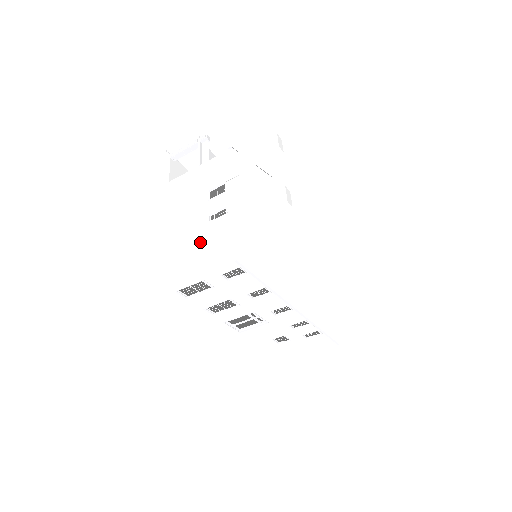
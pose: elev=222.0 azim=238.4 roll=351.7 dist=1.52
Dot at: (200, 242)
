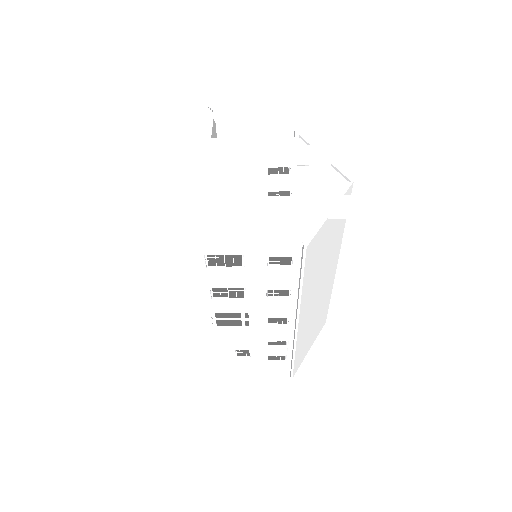
Dot at: (261, 212)
